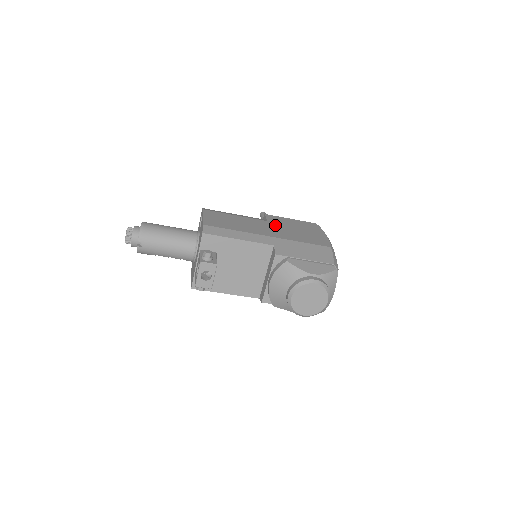
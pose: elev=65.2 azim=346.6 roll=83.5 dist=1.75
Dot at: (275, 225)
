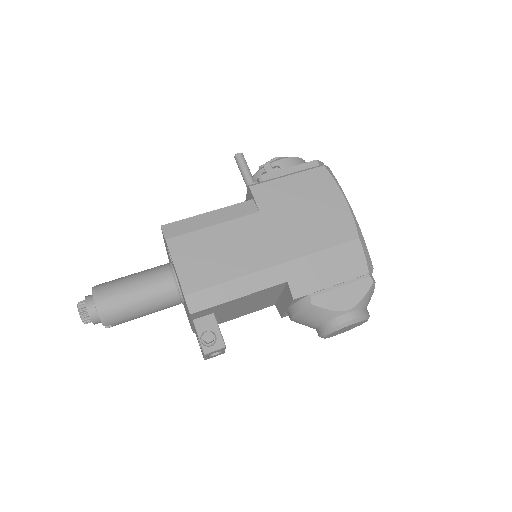
Dot at: (273, 219)
